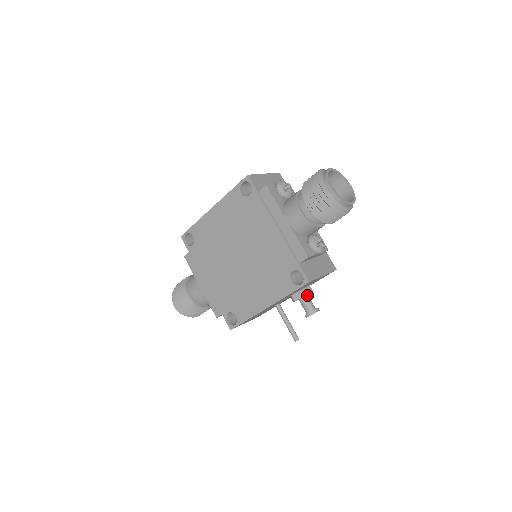
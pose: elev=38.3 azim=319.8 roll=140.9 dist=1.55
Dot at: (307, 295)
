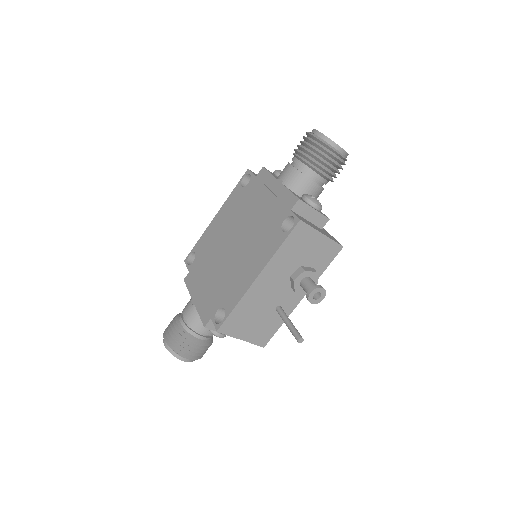
Dot at: (310, 278)
